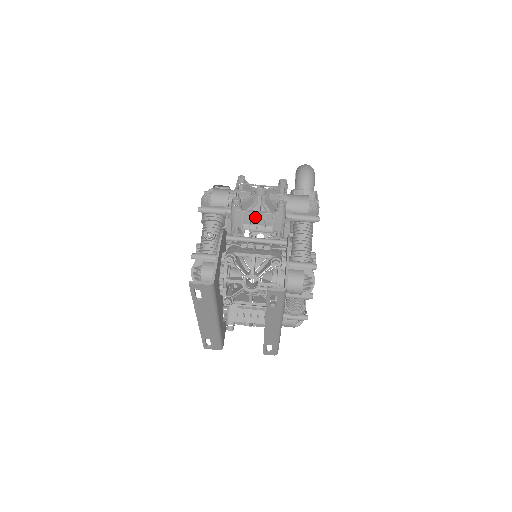
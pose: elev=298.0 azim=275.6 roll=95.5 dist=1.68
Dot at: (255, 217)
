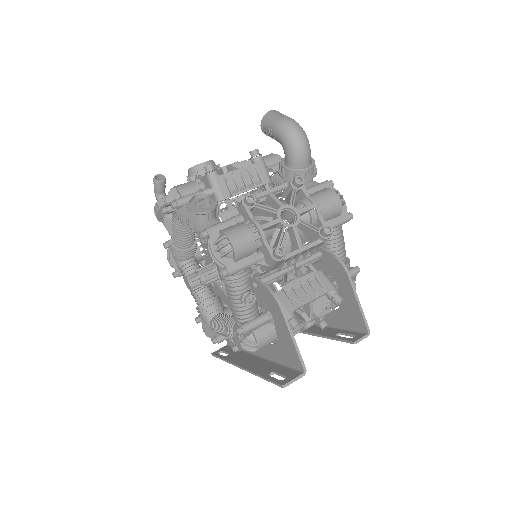
Dot at: (297, 255)
